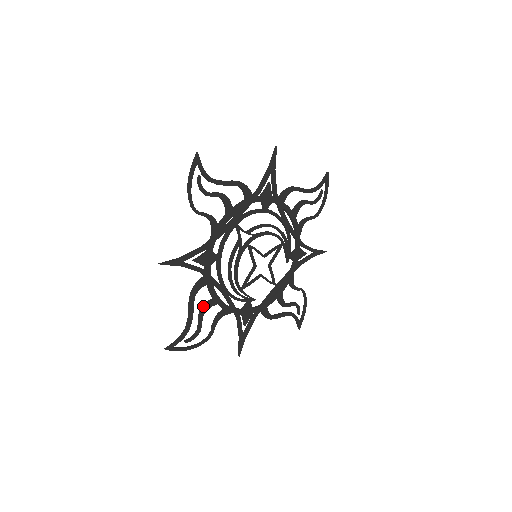
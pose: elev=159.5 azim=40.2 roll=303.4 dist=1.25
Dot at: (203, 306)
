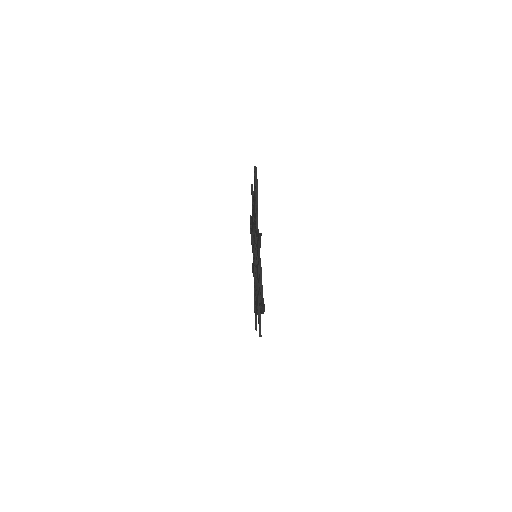
Dot at: occluded
